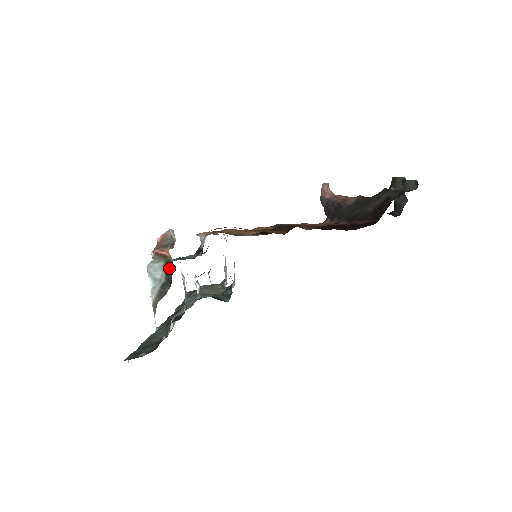
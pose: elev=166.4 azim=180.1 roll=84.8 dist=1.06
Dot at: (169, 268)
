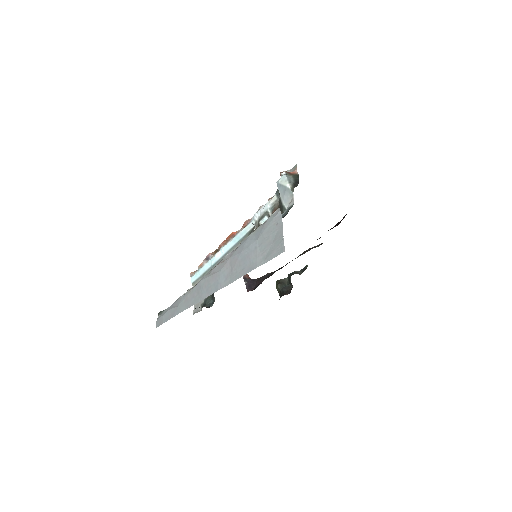
Dot at: (296, 177)
